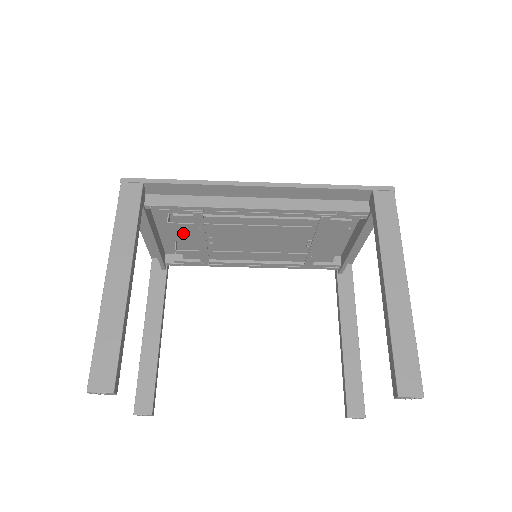
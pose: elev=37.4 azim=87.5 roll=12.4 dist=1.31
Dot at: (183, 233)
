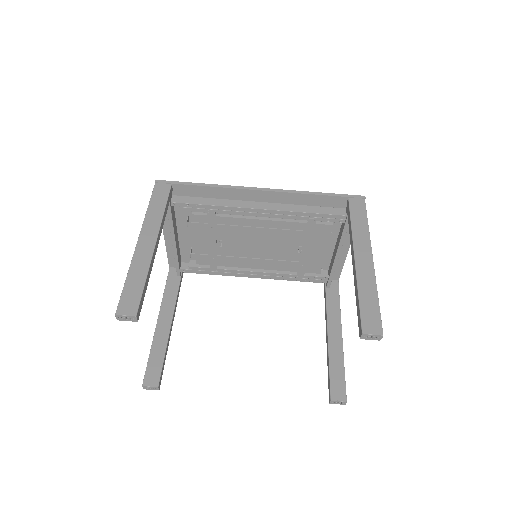
Dot at: (198, 234)
